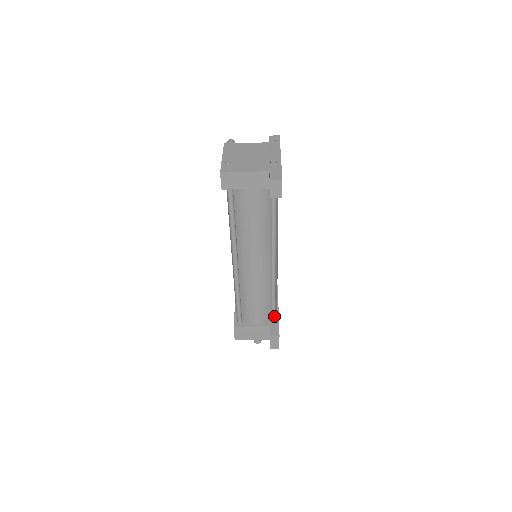
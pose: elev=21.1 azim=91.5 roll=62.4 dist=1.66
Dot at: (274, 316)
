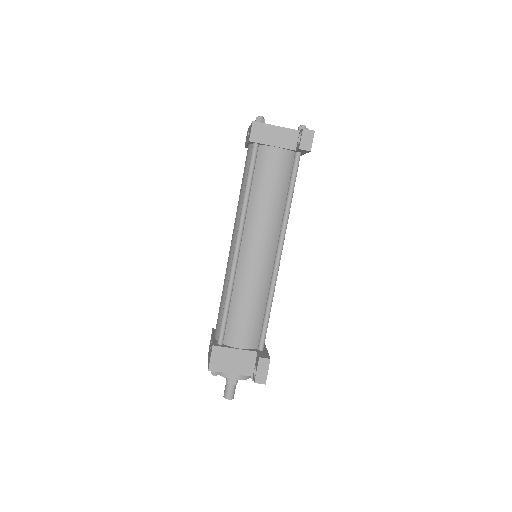
Dot at: (264, 338)
